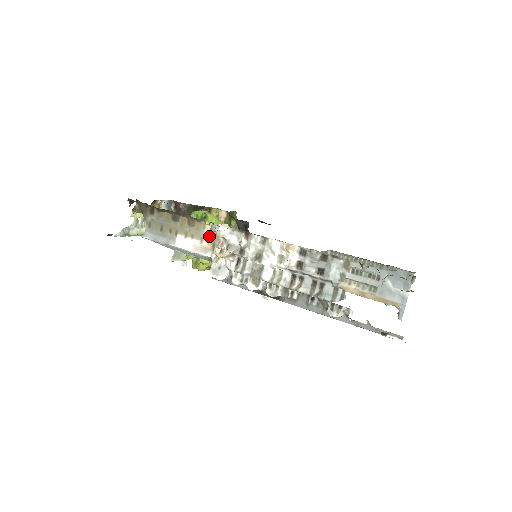
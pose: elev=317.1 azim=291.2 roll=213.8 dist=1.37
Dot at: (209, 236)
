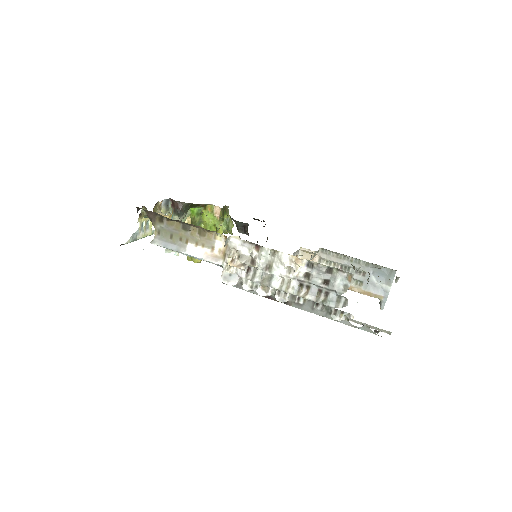
Dot at: (220, 246)
